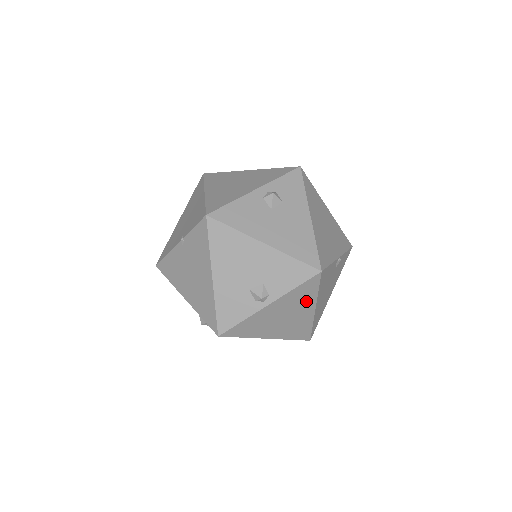
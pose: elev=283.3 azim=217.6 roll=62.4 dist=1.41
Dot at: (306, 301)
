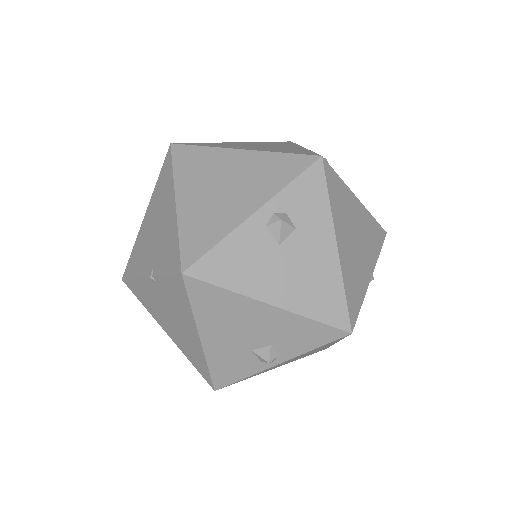
Dot at: occluded
